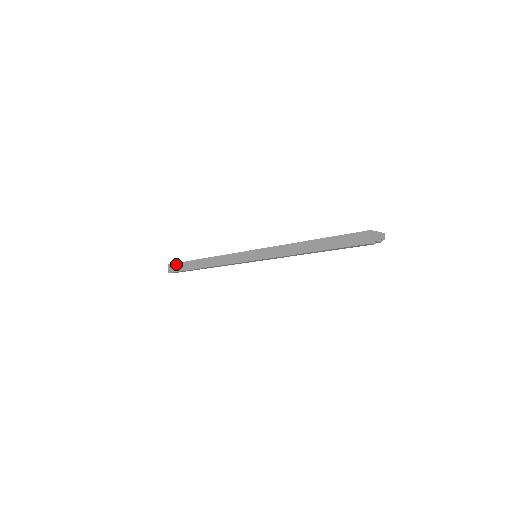
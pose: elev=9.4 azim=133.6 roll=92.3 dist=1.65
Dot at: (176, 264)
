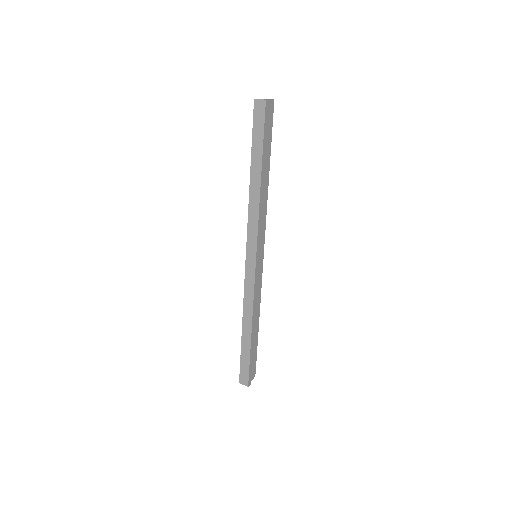
Dot at: (241, 371)
